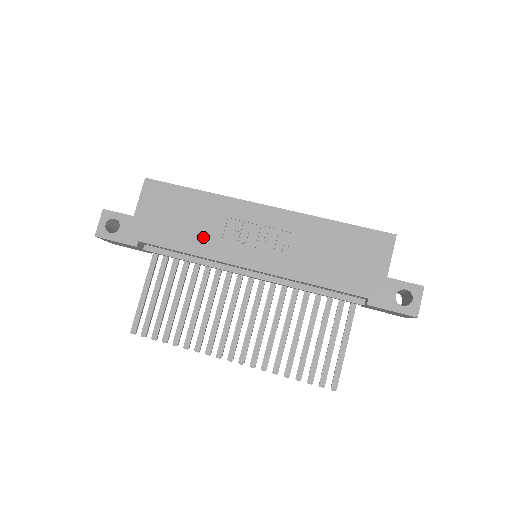
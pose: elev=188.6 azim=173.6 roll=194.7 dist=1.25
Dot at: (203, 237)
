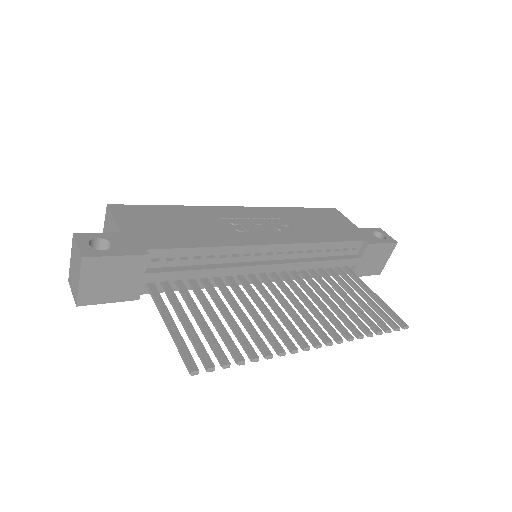
Dot at: (212, 233)
